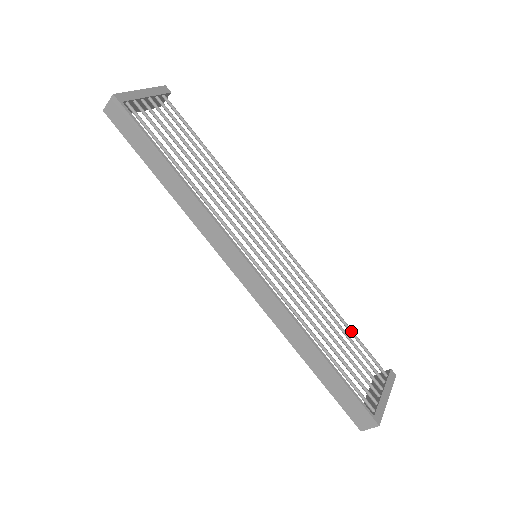
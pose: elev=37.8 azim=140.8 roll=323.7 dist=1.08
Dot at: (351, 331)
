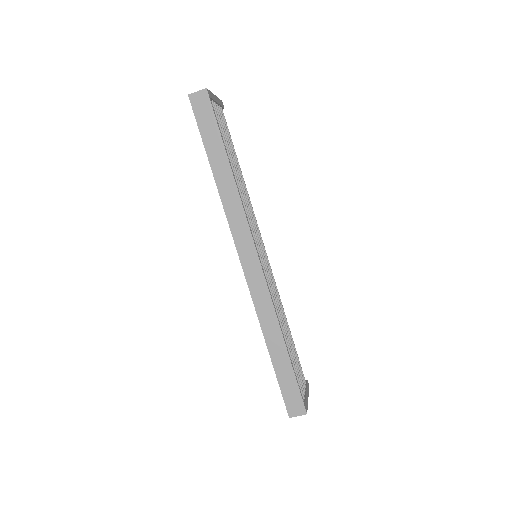
Dot at: occluded
